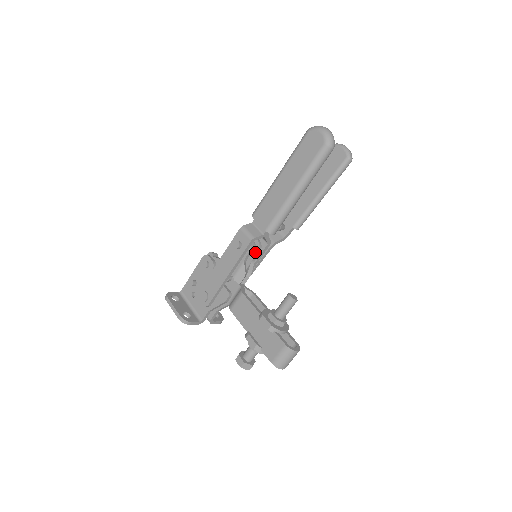
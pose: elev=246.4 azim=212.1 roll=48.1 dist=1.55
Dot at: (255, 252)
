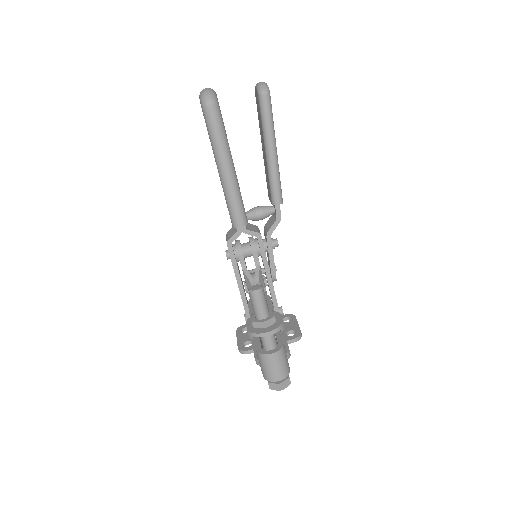
Dot at: (252, 252)
